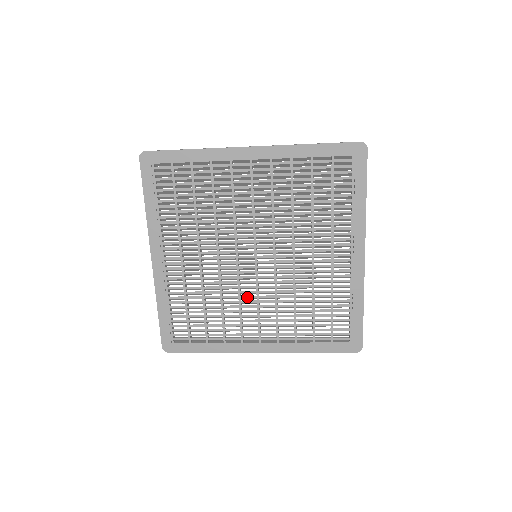
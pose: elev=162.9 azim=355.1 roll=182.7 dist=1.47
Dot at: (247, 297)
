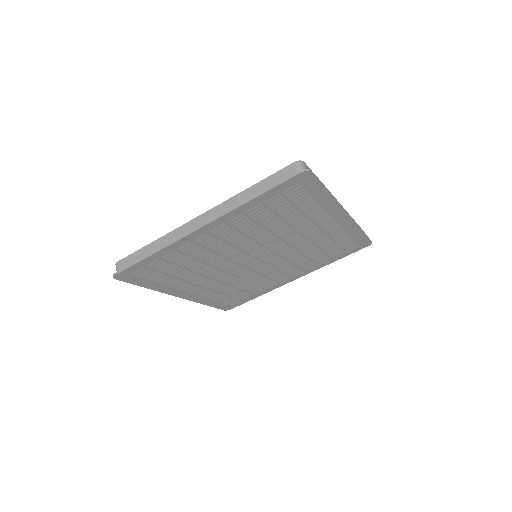
Dot at: (266, 272)
